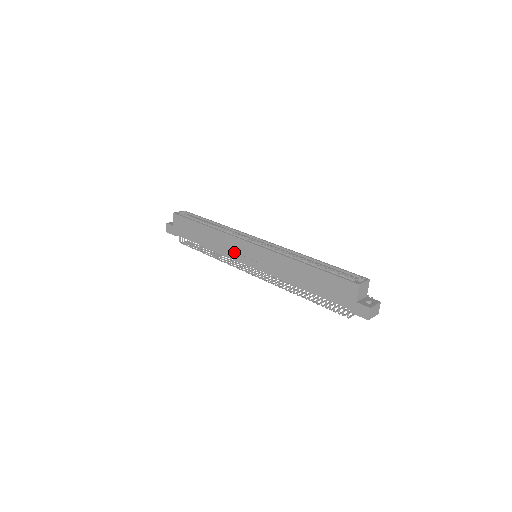
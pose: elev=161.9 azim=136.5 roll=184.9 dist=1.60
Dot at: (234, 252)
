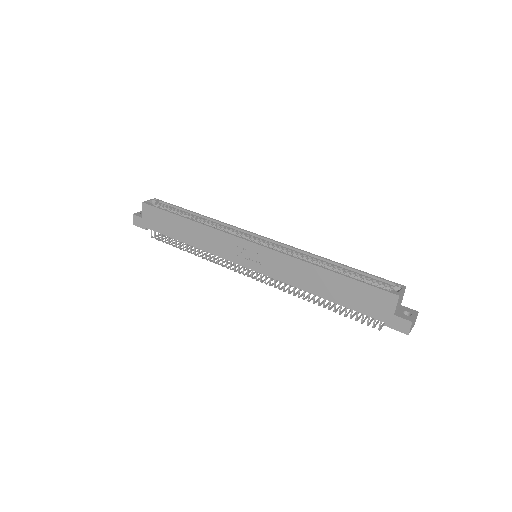
Dot at: (229, 252)
